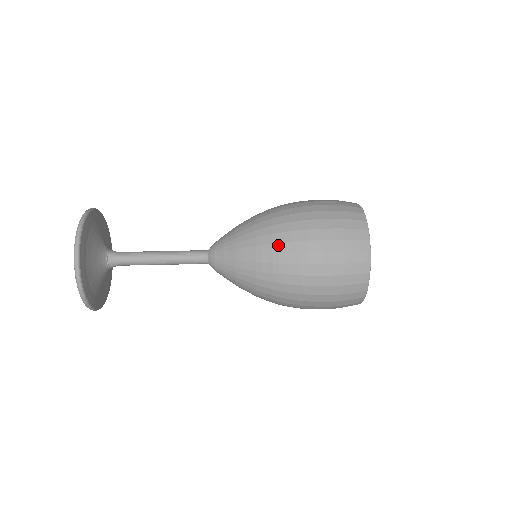
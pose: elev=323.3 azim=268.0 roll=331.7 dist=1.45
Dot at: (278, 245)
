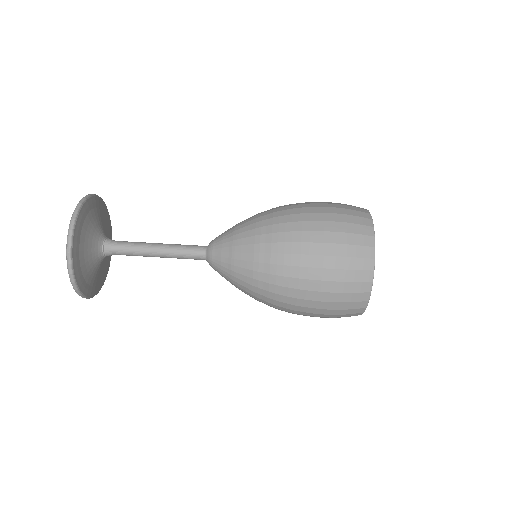
Dot at: (273, 305)
